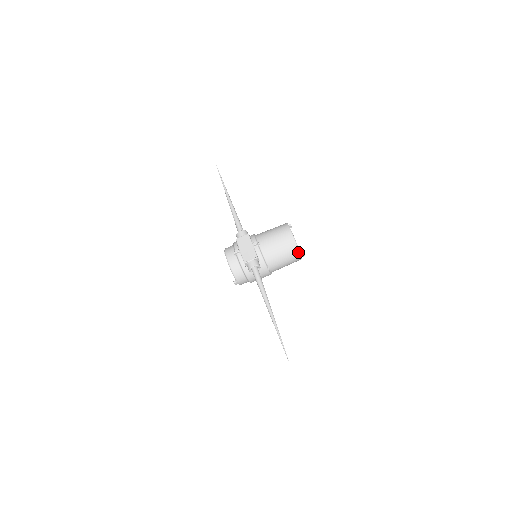
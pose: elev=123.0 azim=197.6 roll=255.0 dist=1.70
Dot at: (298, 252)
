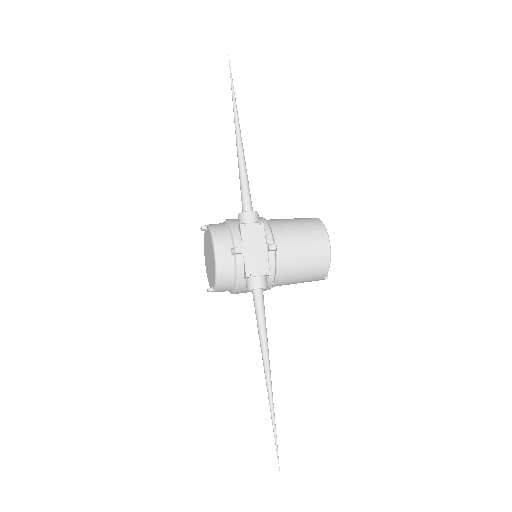
Dot at: (324, 276)
